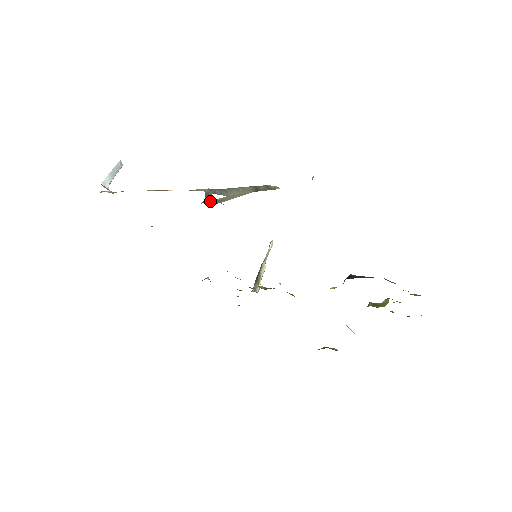
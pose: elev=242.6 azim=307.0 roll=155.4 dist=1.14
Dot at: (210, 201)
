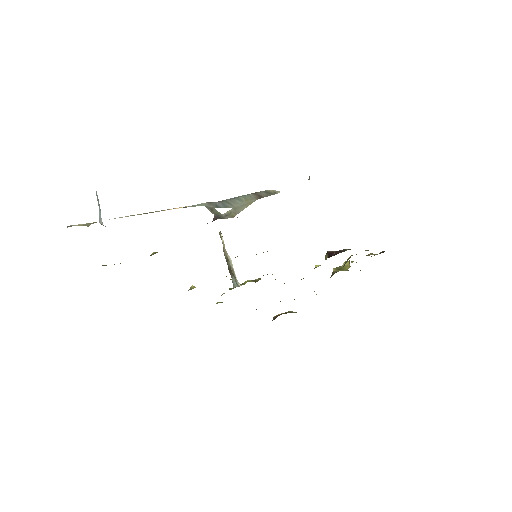
Dot at: (221, 216)
